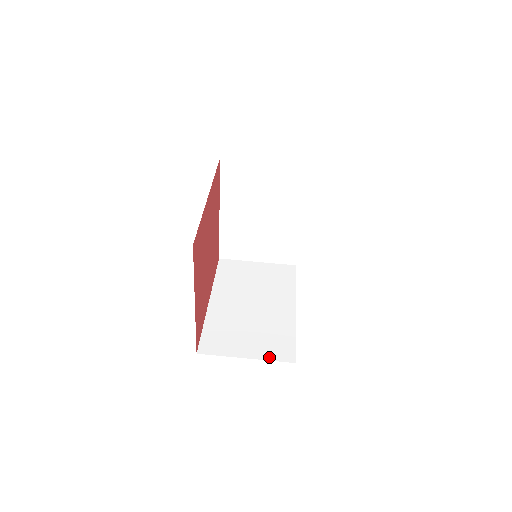
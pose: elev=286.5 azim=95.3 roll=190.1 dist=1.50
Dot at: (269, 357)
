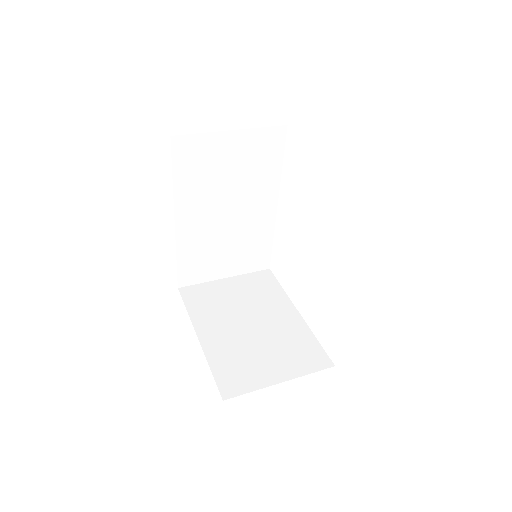
Dot at: occluded
